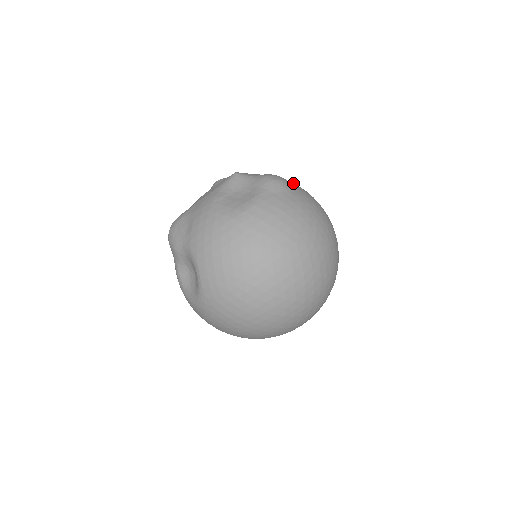
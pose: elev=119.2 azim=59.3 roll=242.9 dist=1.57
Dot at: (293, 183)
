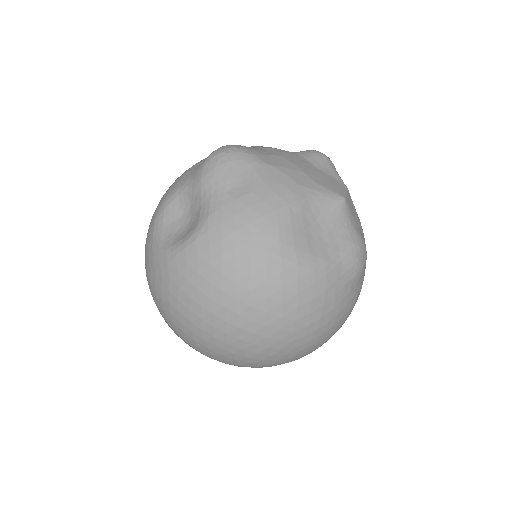
Dot at: occluded
